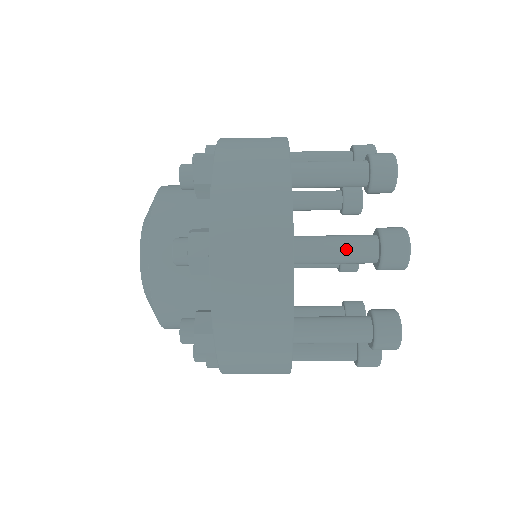
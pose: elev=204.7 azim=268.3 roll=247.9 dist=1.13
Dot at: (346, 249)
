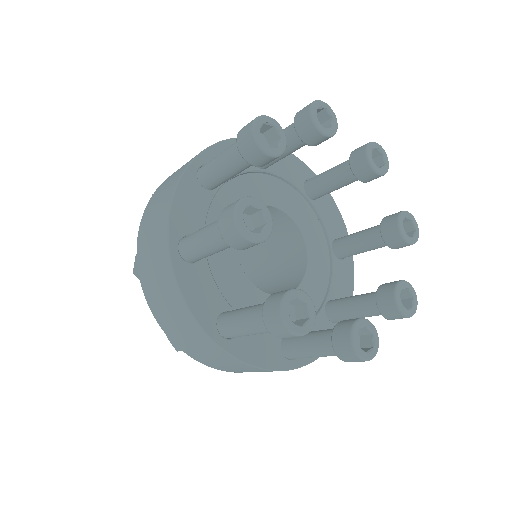
Dot at: (252, 331)
